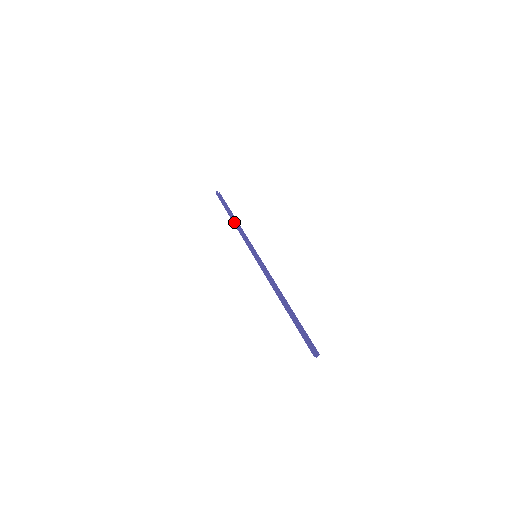
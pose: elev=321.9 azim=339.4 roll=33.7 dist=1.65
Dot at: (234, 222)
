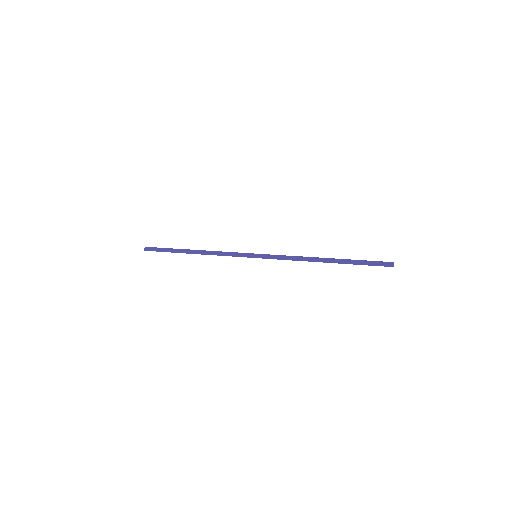
Dot at: (199, 253)
